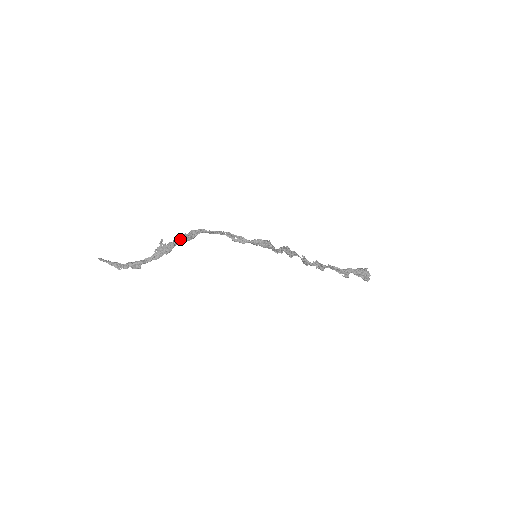
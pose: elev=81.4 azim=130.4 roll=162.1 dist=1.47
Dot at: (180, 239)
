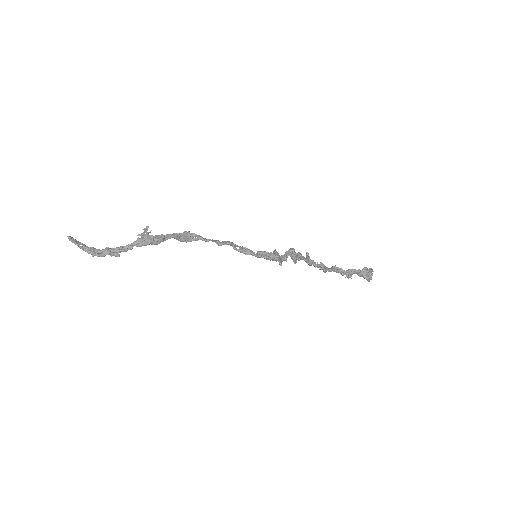
Dot at: (170, 237)
